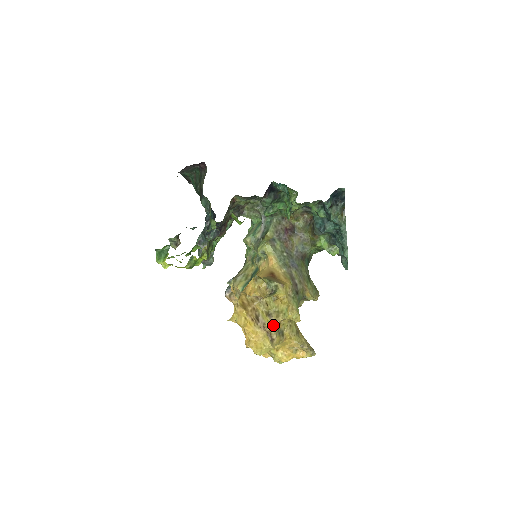
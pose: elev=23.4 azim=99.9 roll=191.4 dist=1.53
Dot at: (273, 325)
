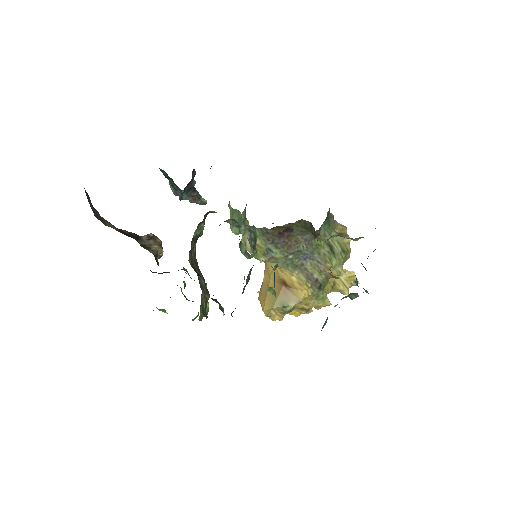
Dot at: occluded
